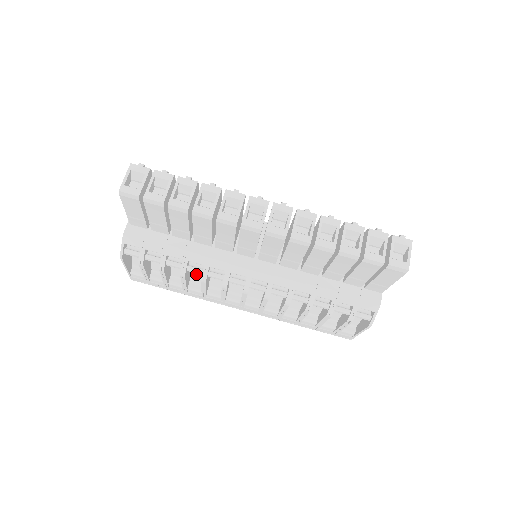
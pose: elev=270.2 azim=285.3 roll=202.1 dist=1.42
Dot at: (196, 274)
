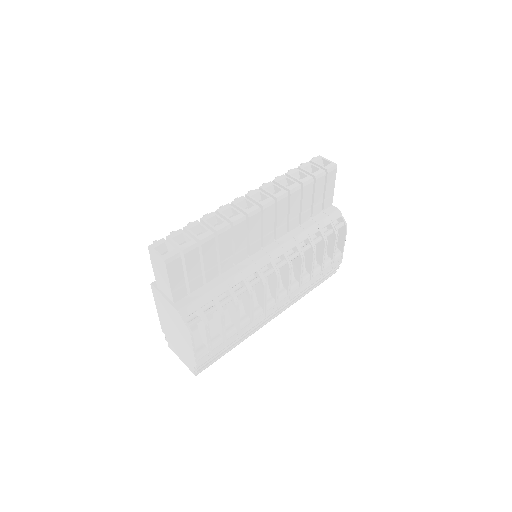
Dot at: occluded
